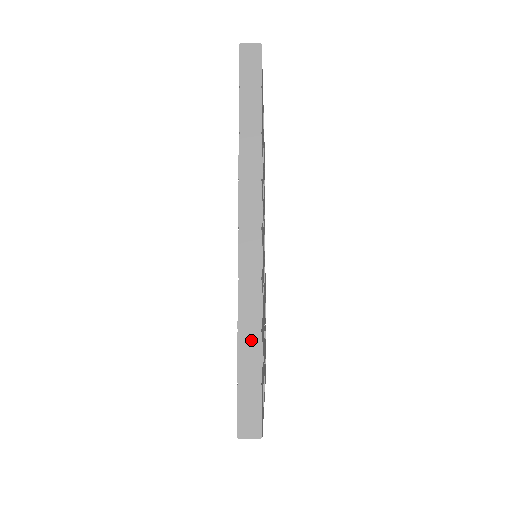
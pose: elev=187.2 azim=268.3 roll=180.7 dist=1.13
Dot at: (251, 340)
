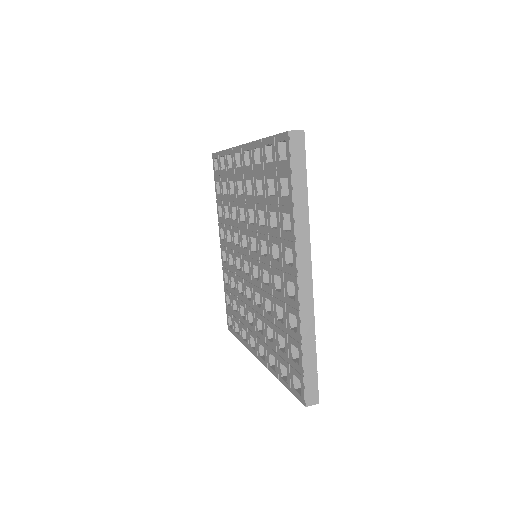
Dot at: (310, 348)
